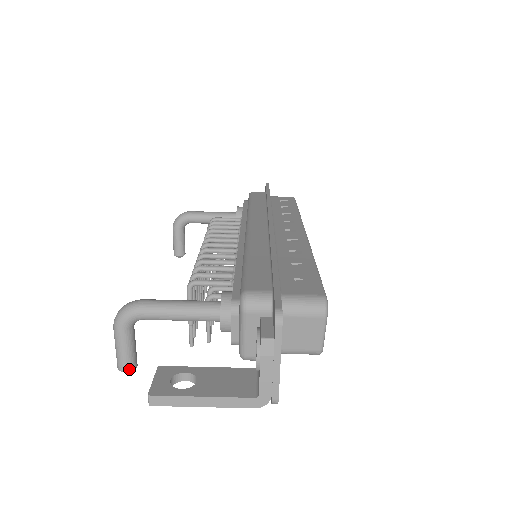
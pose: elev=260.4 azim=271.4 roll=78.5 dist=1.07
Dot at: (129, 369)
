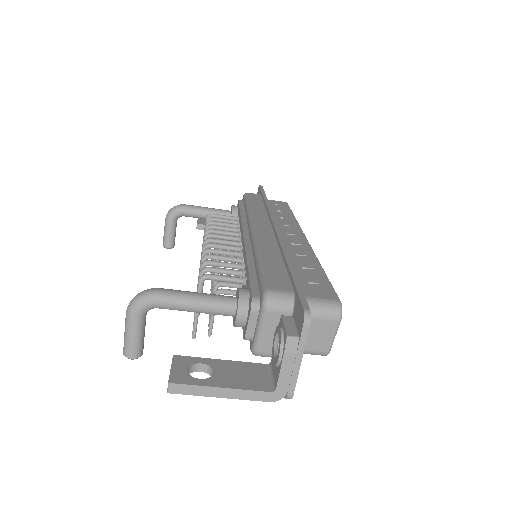
Dot at: (136, 356)
